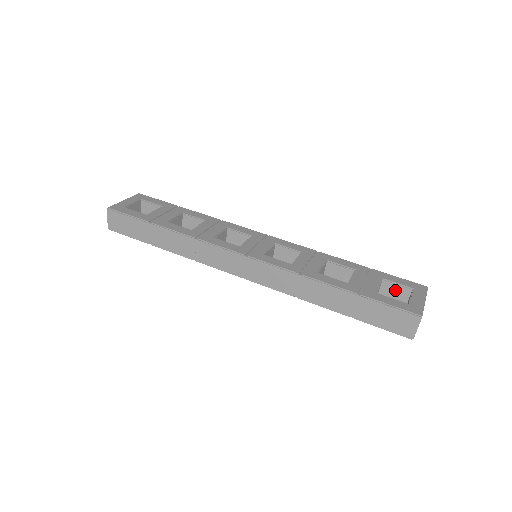
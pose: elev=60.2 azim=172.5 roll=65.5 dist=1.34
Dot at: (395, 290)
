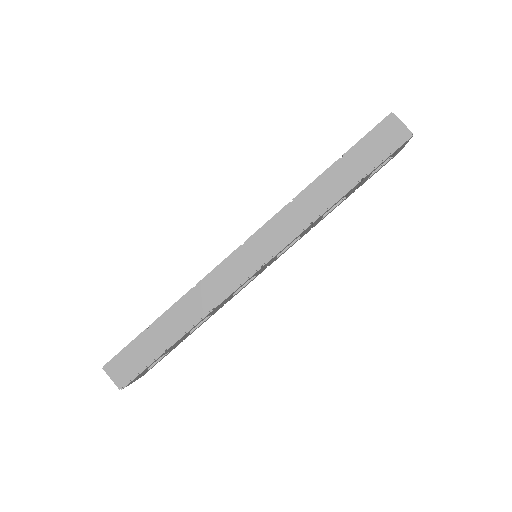
Dot at: occluded
